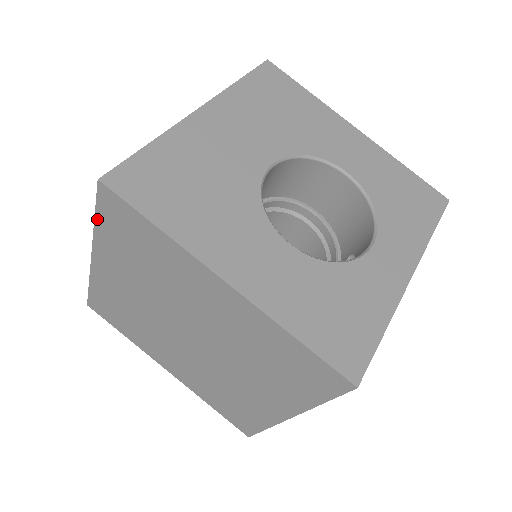
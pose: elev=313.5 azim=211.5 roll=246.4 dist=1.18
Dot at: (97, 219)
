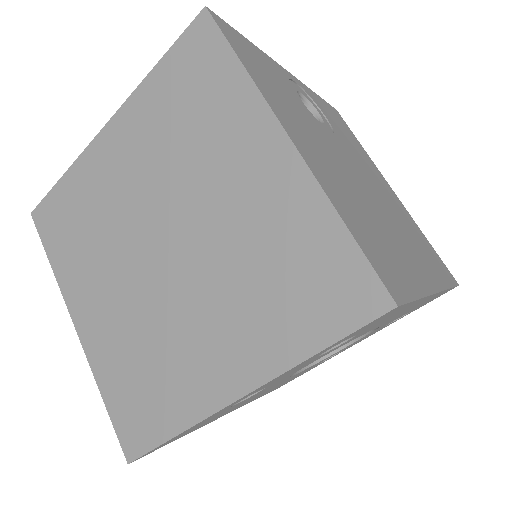
Dot at: (50, 258)
